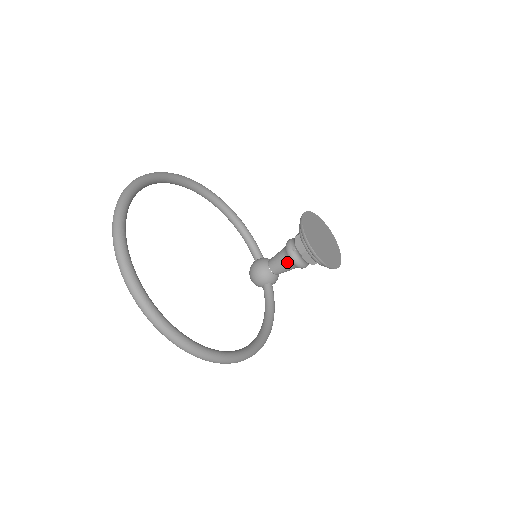
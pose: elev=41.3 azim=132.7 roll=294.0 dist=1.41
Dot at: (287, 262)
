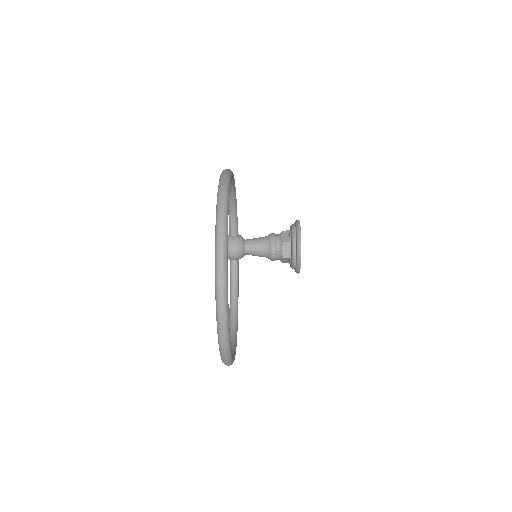
Dot at: (265, 254)
